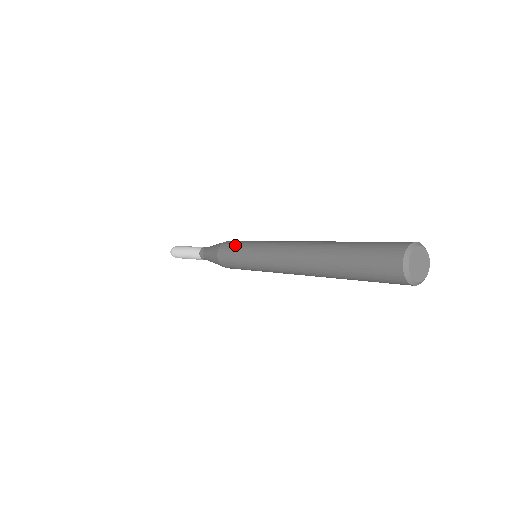
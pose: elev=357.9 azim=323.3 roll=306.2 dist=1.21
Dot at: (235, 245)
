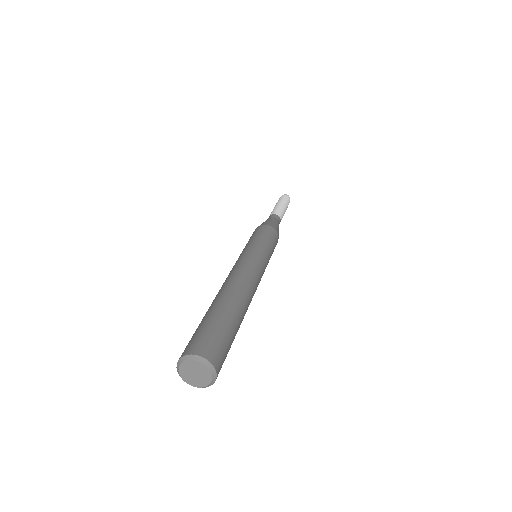
Dot at: occluded
